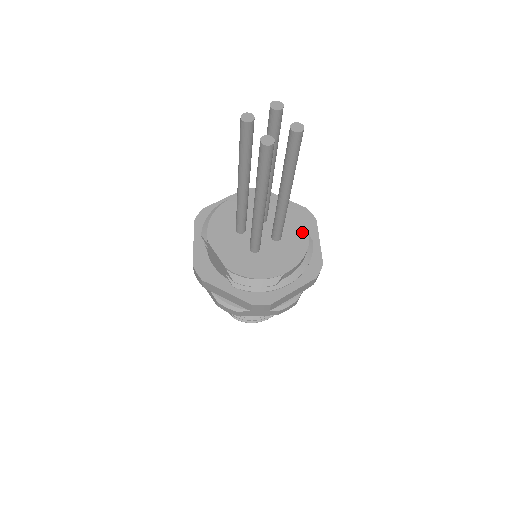
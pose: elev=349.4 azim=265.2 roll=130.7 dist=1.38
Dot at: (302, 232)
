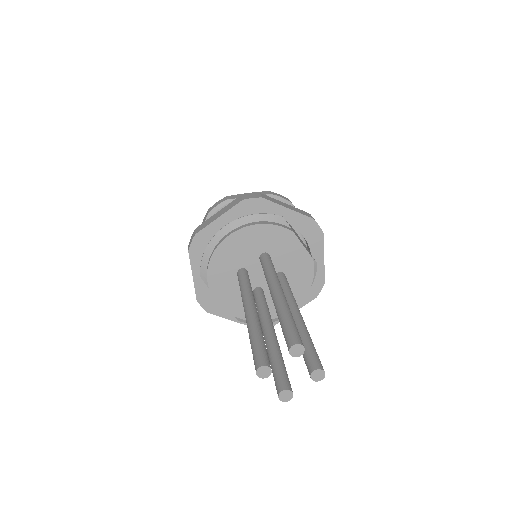
Dot at: (307, 268)
